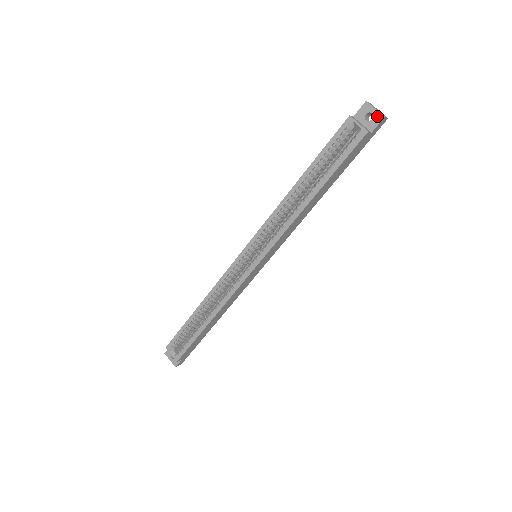
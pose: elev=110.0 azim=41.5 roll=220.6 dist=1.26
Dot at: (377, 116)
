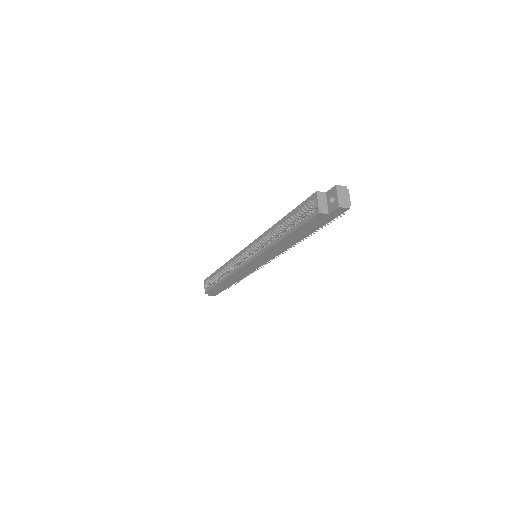
Dot at: (336, 203)
